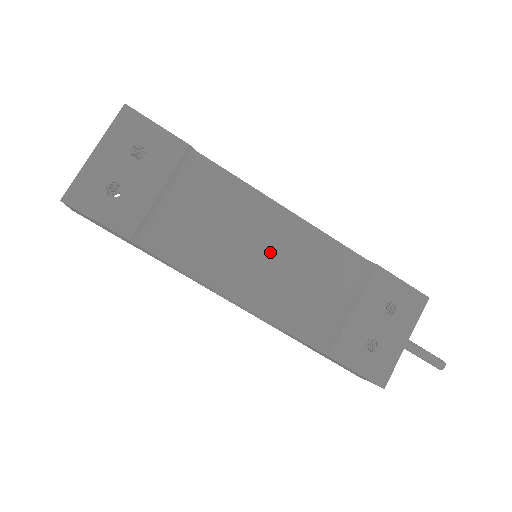
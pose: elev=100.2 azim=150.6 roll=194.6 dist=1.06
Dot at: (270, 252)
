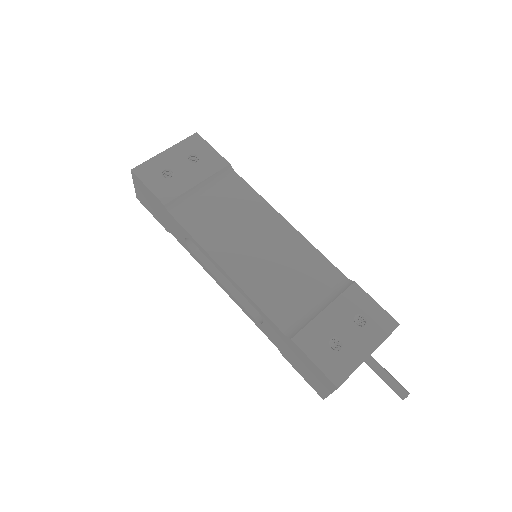
Dot at: (266, 246)
